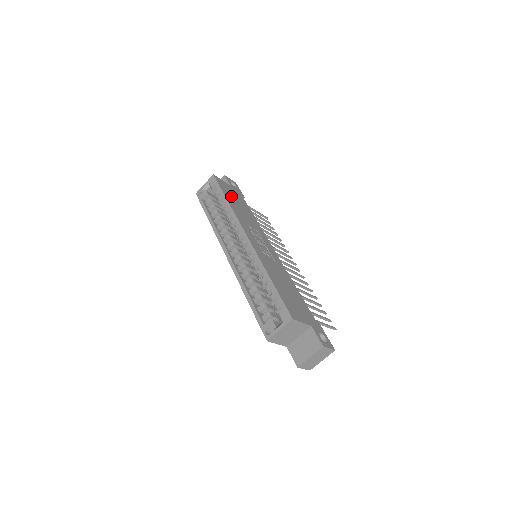
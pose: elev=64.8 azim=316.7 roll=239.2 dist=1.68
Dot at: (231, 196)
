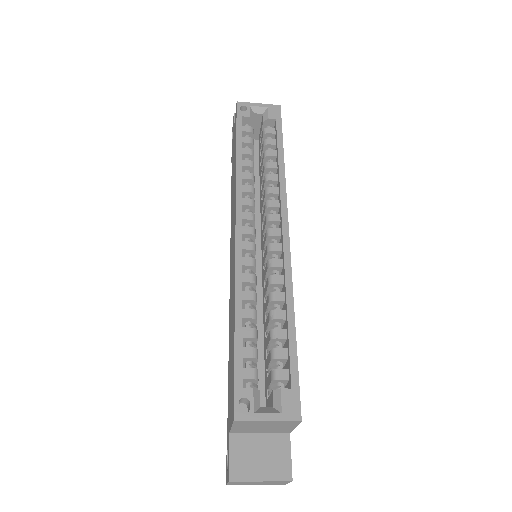
Dot at: occluded
